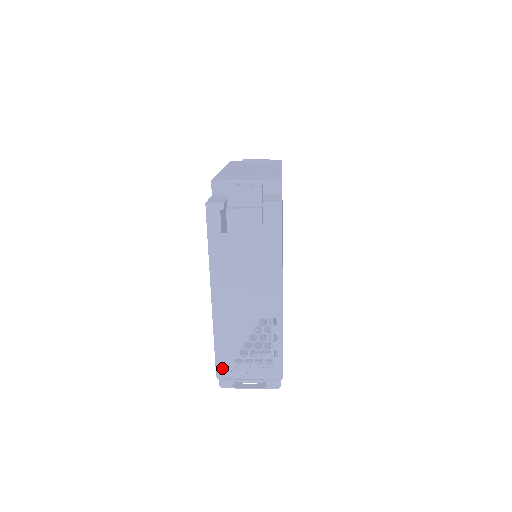
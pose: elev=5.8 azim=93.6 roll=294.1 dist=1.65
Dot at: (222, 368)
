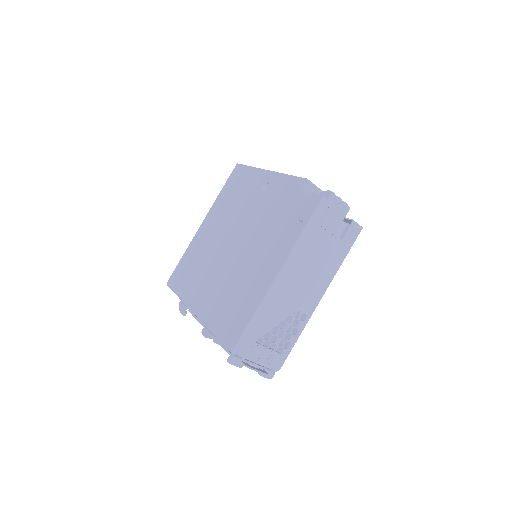
Dot at: (243, 344)
